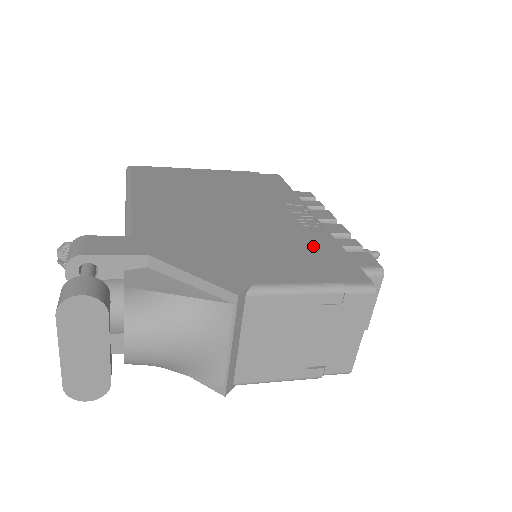
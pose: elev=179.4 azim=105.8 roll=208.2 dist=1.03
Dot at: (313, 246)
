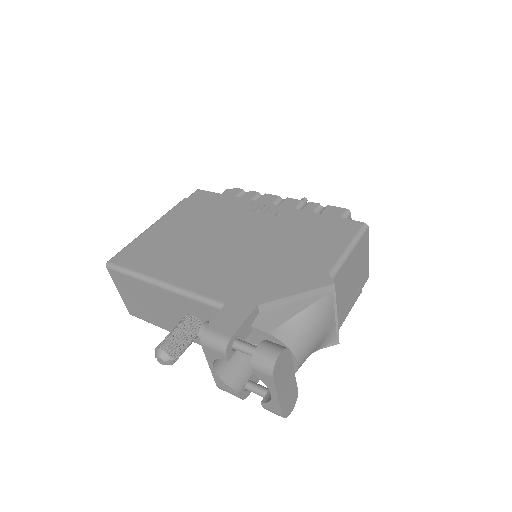
Dot at: (309, 225)
